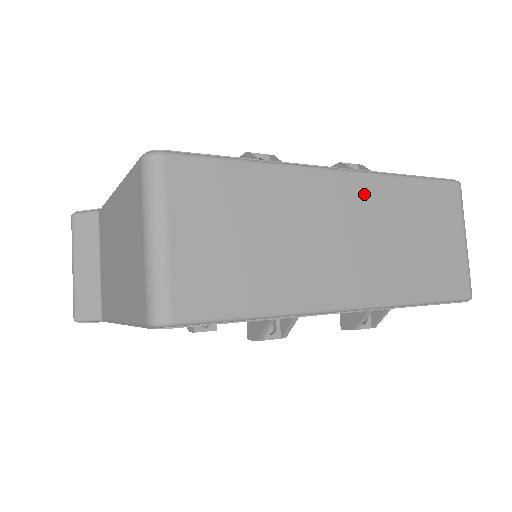
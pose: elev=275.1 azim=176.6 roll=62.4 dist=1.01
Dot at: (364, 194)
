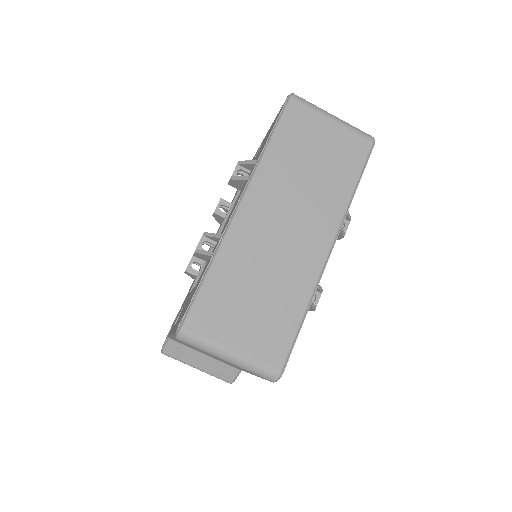
Dot at: (265, 192)
